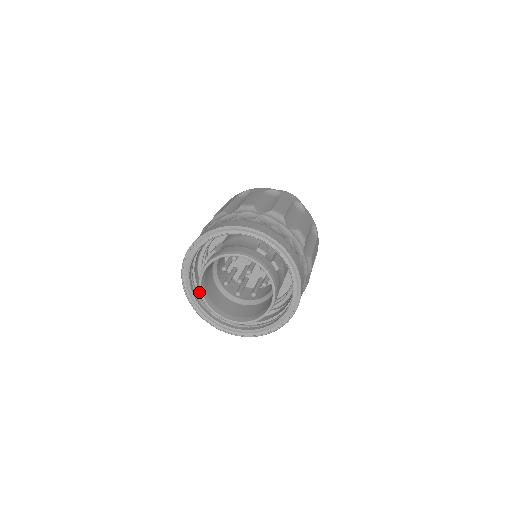
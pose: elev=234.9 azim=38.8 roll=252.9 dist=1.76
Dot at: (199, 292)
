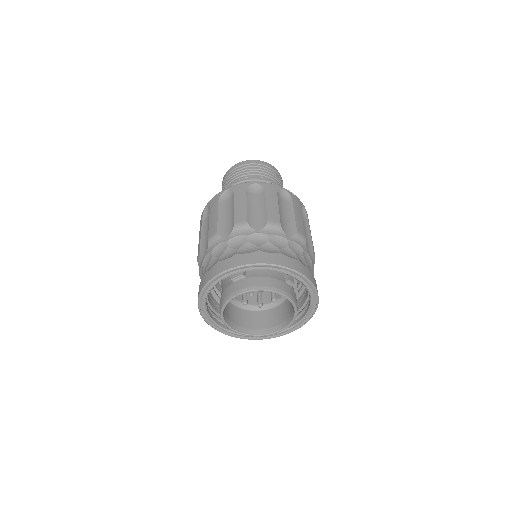
Dot at: occluded
